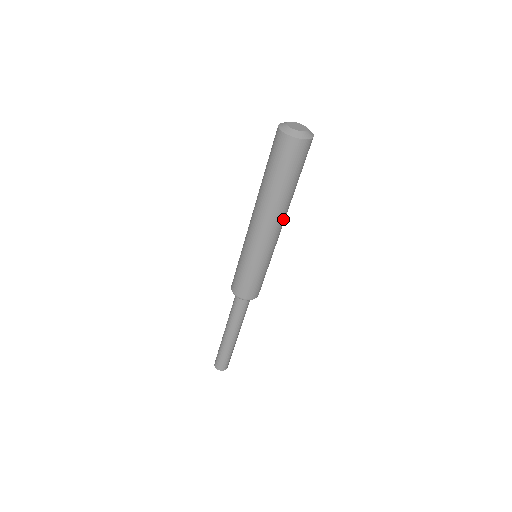
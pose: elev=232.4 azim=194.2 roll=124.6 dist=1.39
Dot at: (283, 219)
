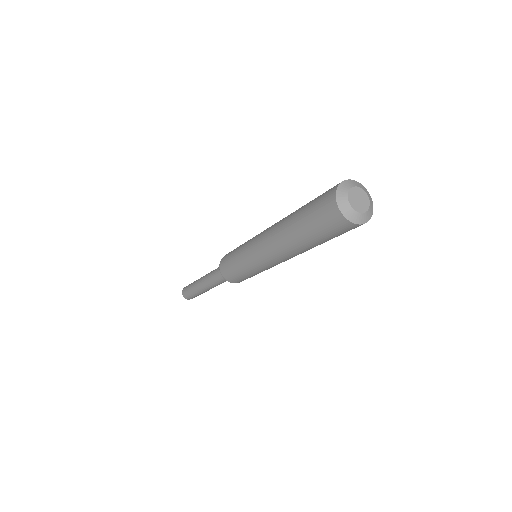
Dot at: occluded
